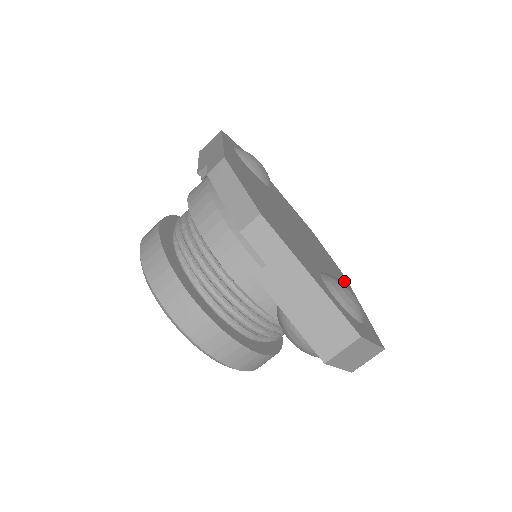
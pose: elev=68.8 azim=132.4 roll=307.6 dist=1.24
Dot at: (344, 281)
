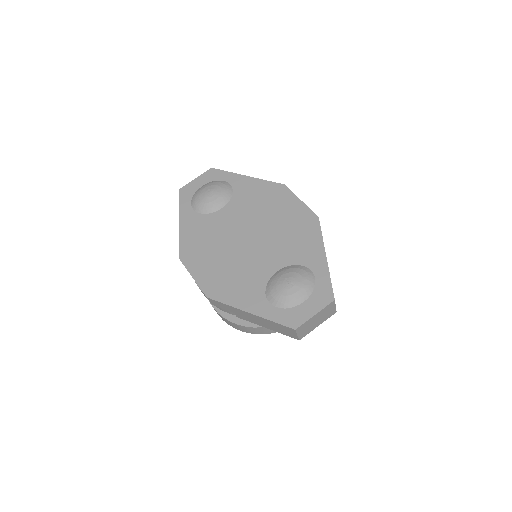
Dot at: (310, 234)
